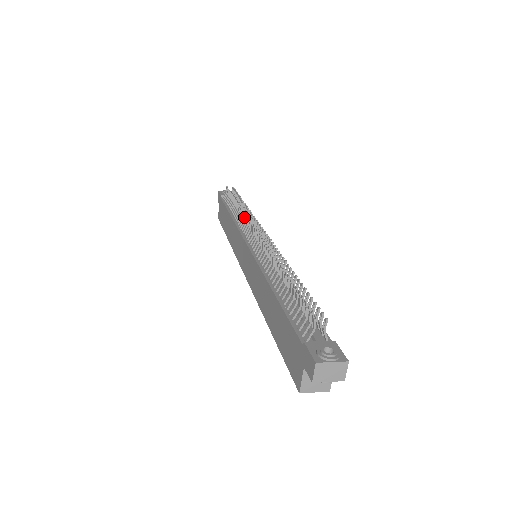
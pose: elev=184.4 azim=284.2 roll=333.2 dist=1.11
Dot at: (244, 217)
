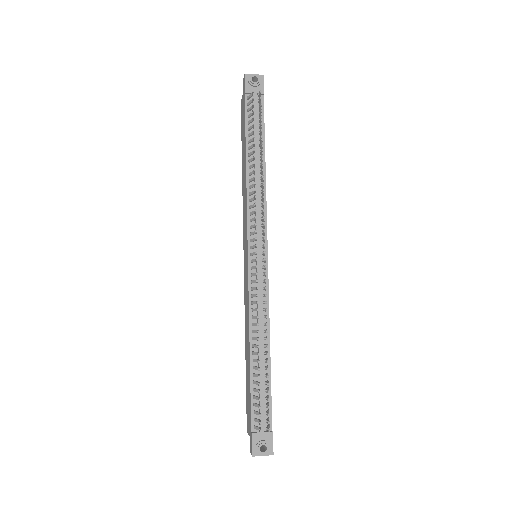
Dot at: (254, 203)
